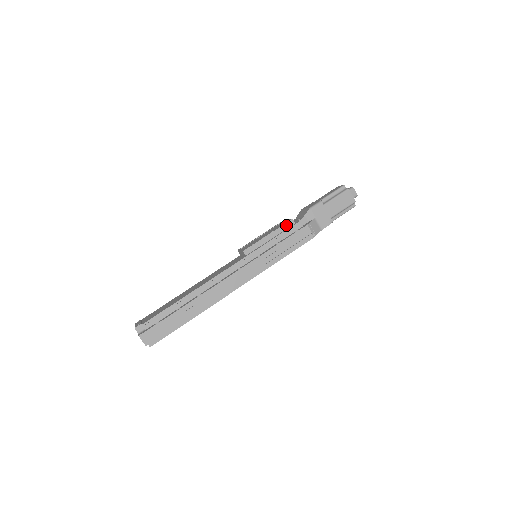
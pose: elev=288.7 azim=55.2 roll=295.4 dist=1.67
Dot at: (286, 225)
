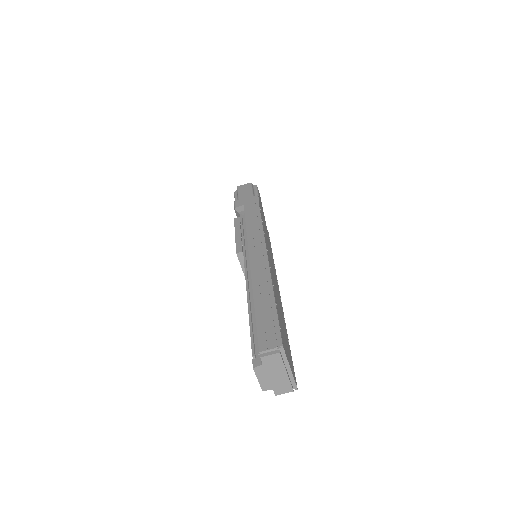
Dot at: (236, 223)
